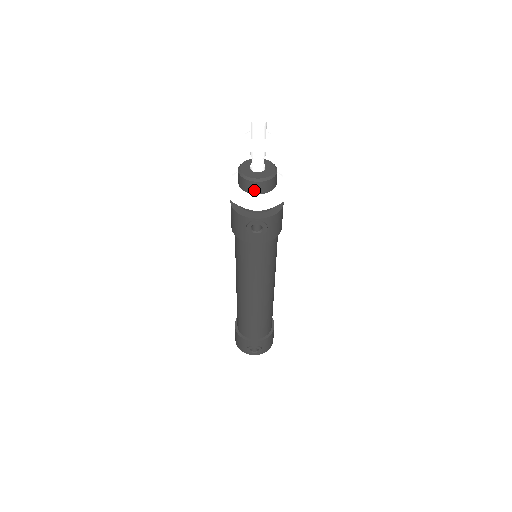
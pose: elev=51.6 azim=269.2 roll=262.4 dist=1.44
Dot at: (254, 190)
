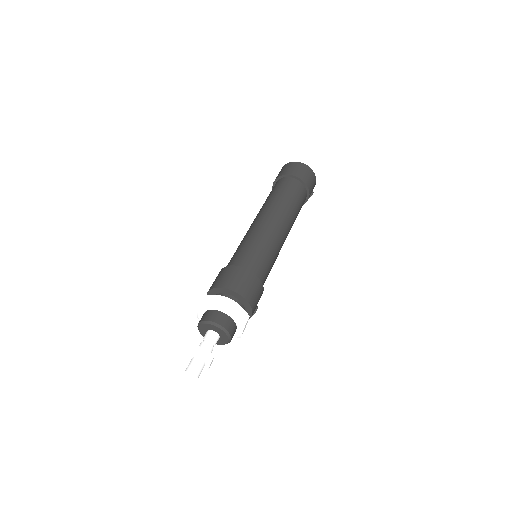
Dot at: occluded
